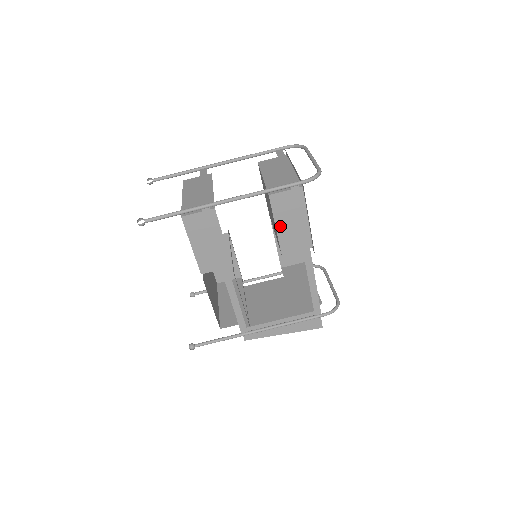
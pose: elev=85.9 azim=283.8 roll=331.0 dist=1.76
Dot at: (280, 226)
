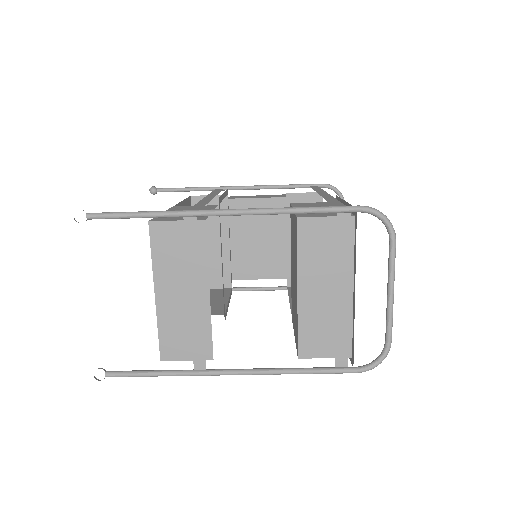
Dot at: occluded
